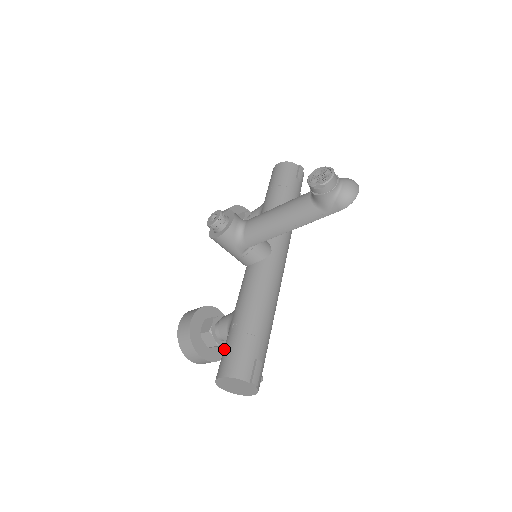
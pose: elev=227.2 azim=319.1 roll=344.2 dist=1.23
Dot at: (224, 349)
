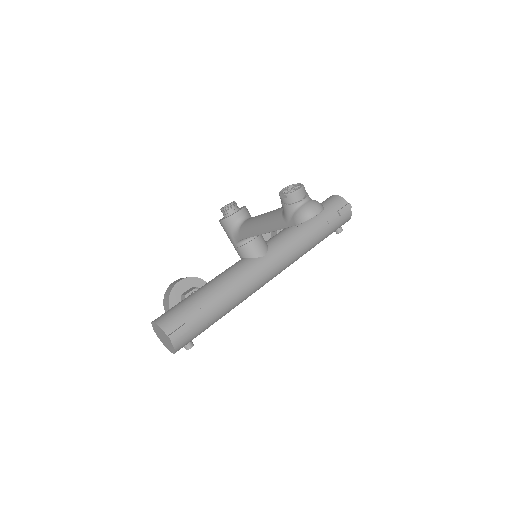
Dot at: occluded
